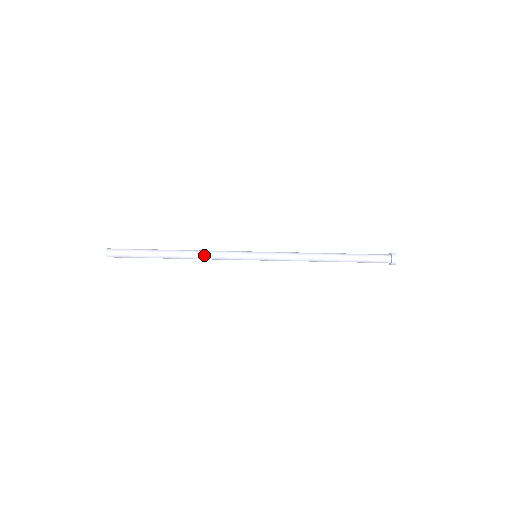
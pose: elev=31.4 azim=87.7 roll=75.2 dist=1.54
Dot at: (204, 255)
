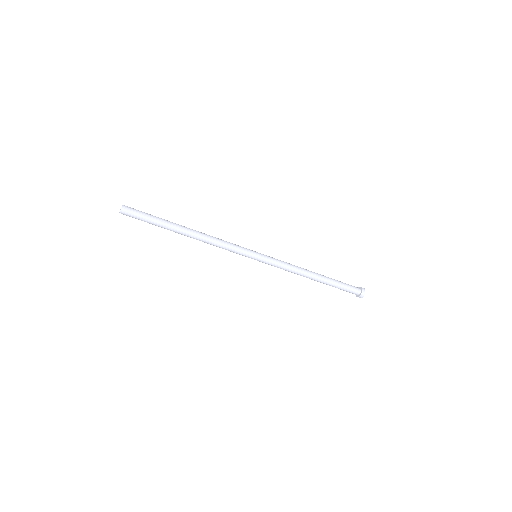
Dot at: (213, 238)
